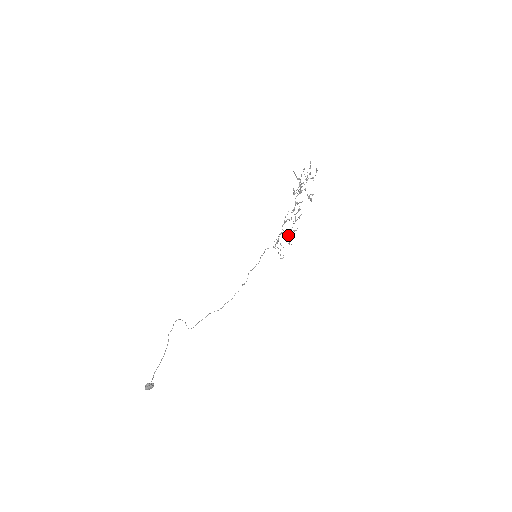
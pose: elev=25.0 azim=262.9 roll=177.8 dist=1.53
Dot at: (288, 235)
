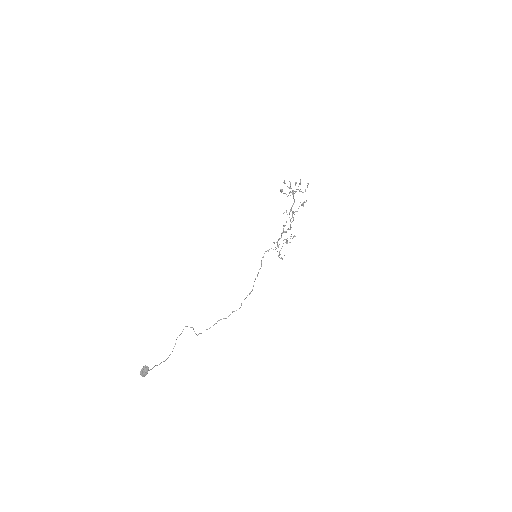
Dot at: occluded
